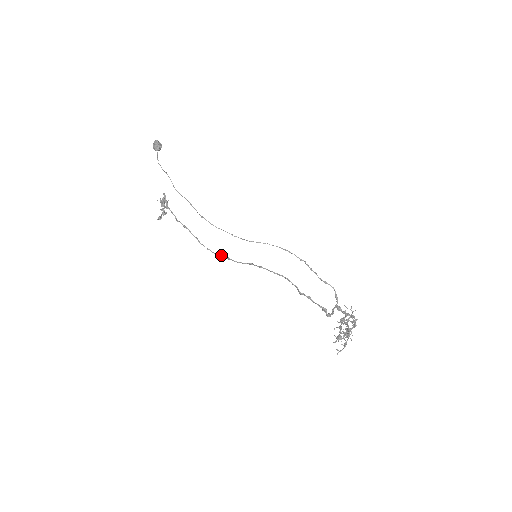
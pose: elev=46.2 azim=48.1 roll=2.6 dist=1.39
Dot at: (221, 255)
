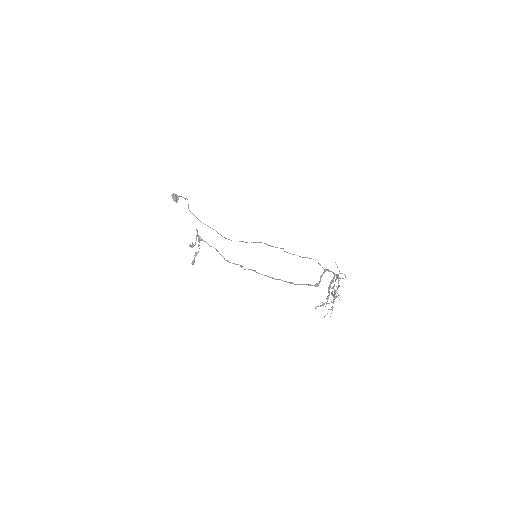
Dot at: occluded
